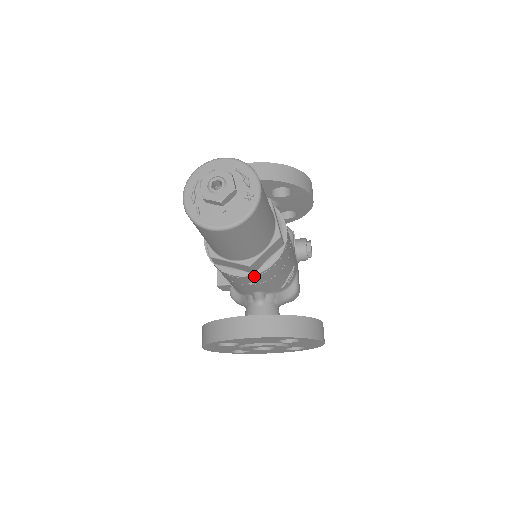
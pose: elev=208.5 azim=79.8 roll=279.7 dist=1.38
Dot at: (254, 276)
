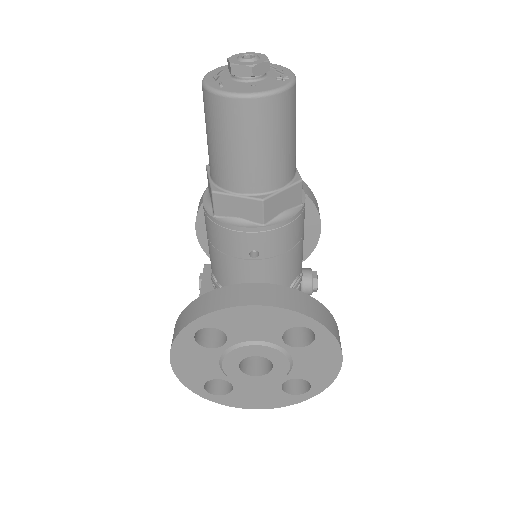
Dot at: (263, 231)
